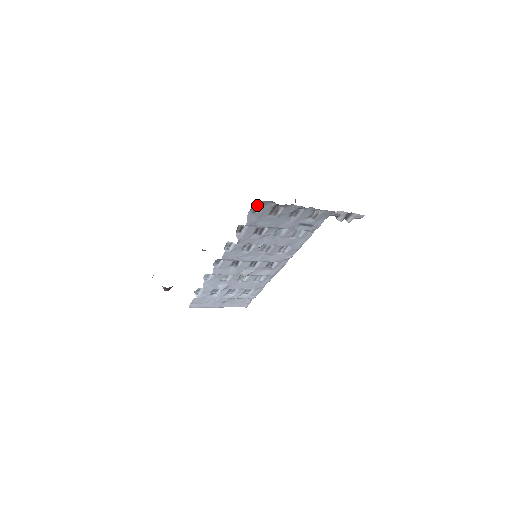
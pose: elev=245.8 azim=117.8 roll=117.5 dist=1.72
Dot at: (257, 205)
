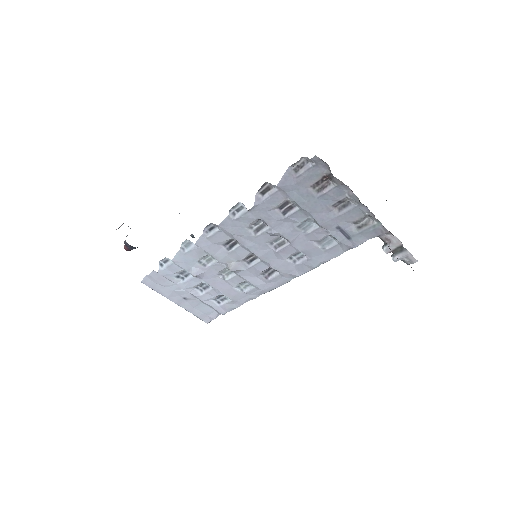
Dot at: (306, 161)
